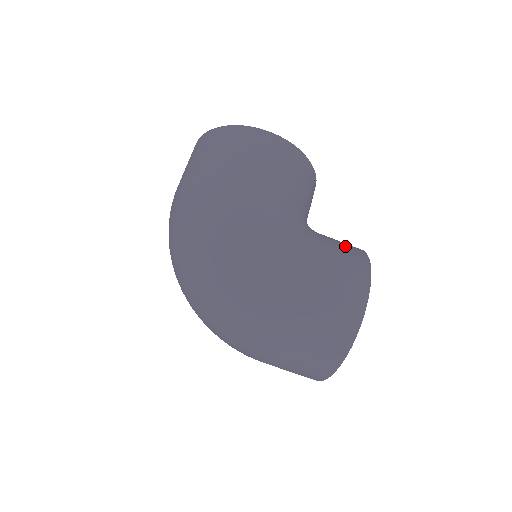
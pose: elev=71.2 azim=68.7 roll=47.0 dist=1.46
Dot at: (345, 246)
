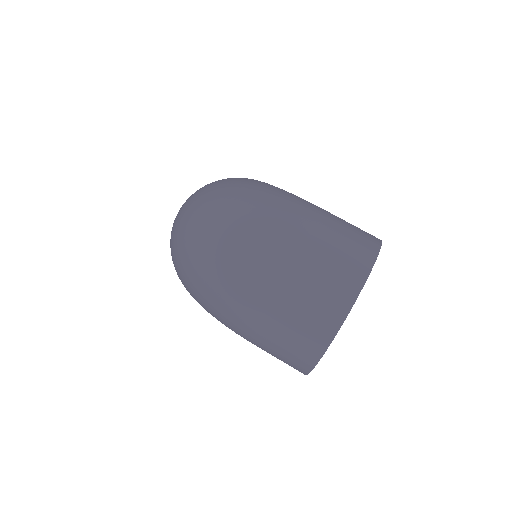
Dot at: occluded
